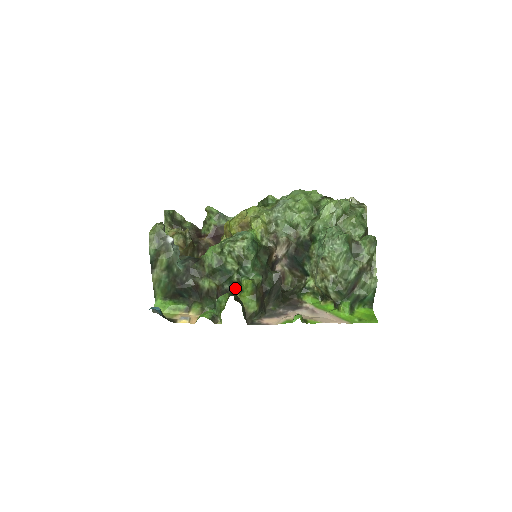
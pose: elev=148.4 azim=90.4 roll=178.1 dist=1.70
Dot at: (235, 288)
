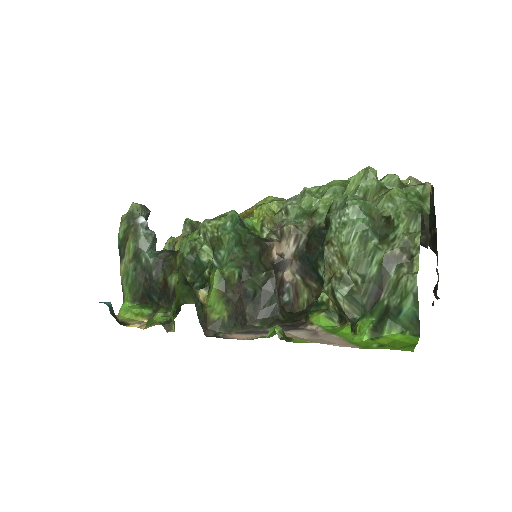
Dot at: (205, 286)
